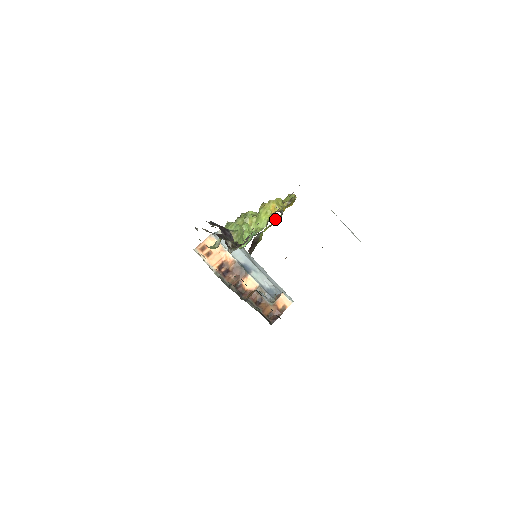
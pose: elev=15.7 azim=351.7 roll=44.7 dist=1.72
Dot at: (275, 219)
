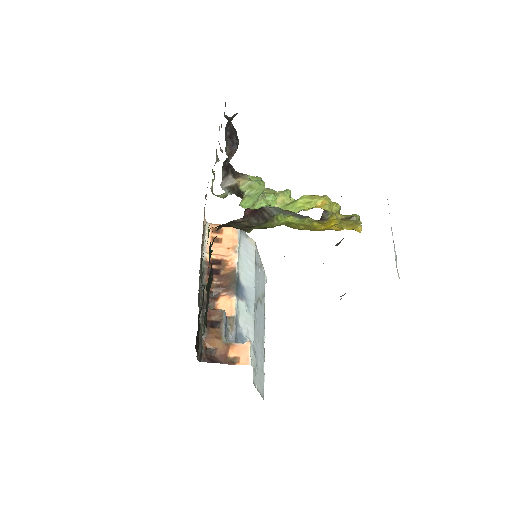
Dot at: (313, 220)
